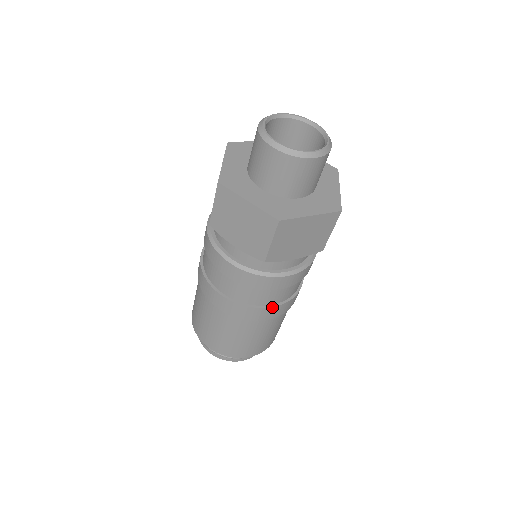
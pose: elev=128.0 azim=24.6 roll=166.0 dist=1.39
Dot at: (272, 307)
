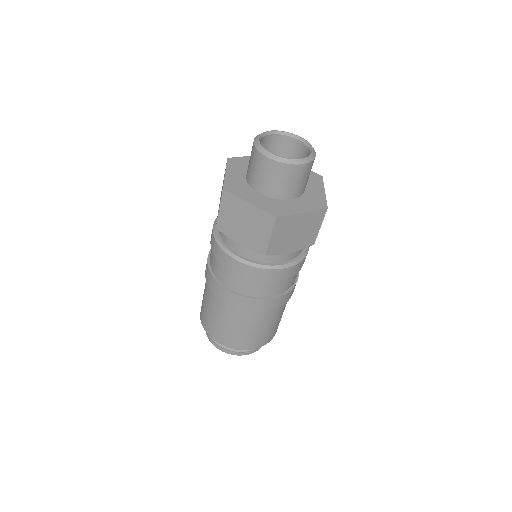
Dot at: (273, 298)
